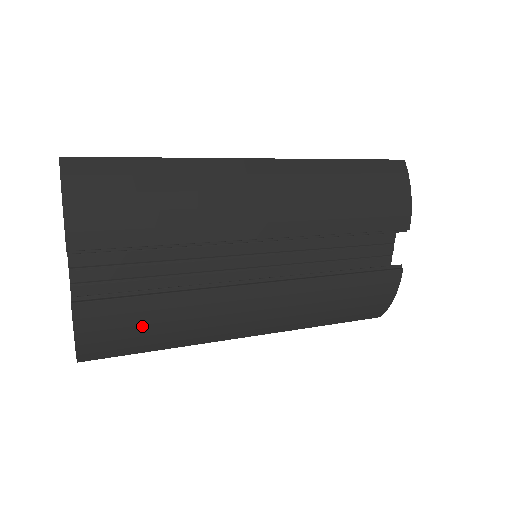
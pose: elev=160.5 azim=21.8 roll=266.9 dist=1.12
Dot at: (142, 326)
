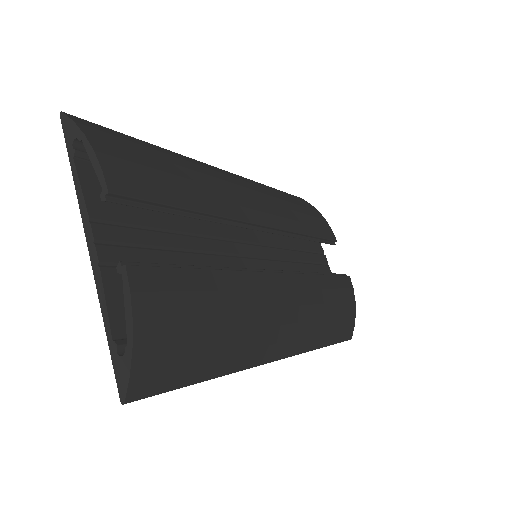
Dot at: (201, 316)
